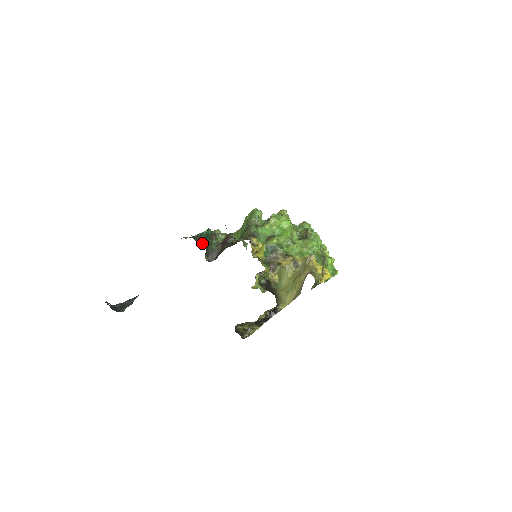
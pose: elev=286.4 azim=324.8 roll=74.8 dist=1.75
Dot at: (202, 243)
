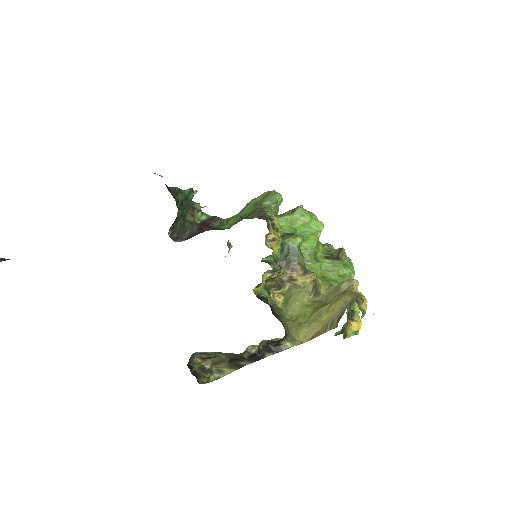
Dot at: (176, 204)
